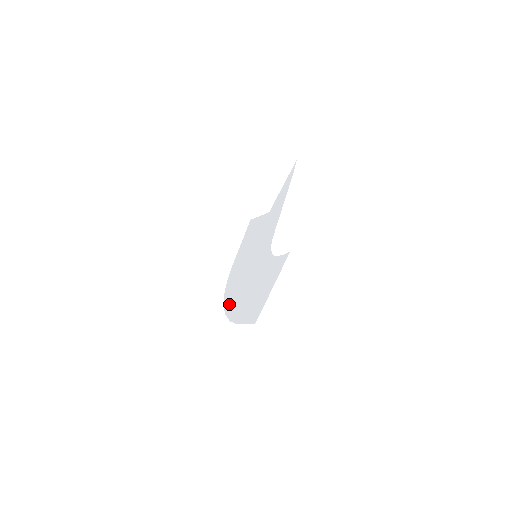
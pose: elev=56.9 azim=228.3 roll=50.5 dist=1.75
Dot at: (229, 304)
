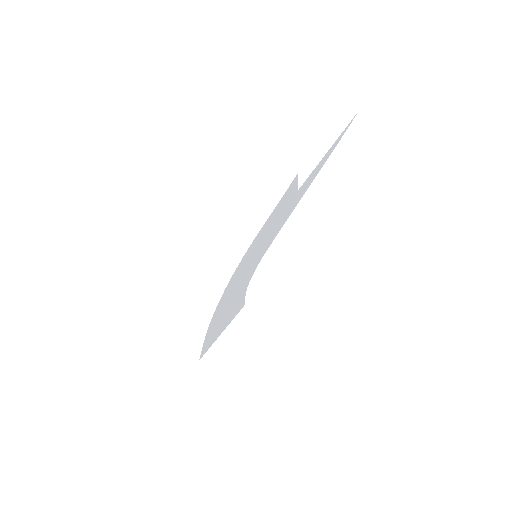
Dot at: (223, 296)
